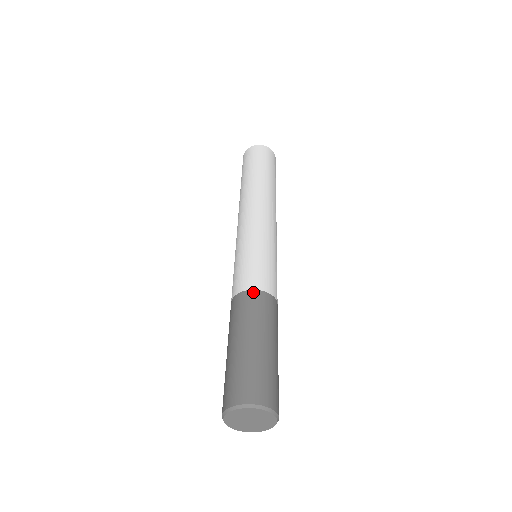
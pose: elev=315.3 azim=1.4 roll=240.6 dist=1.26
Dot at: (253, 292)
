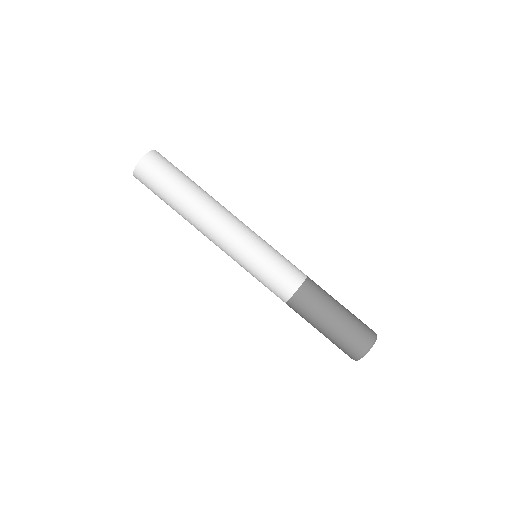
Dot at: (293, 298)
